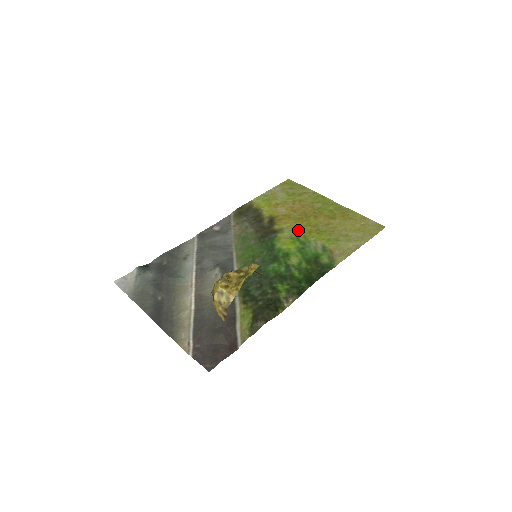
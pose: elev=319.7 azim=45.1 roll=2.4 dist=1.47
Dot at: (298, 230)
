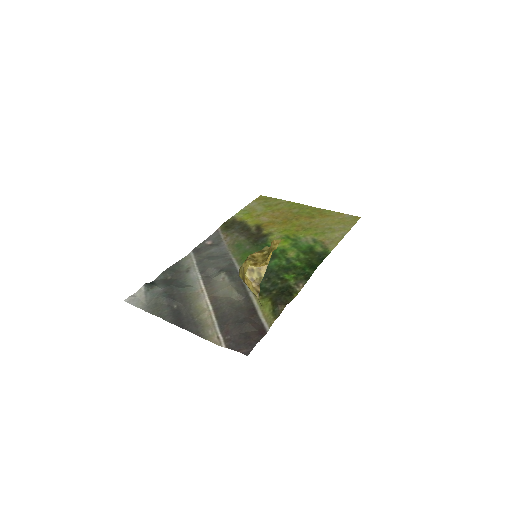
Dot at: (286, 231)
